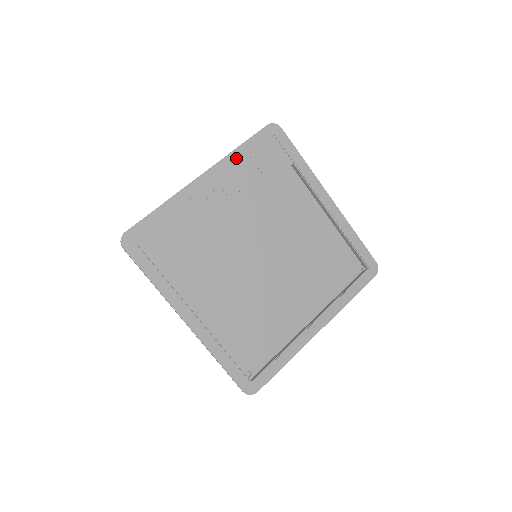
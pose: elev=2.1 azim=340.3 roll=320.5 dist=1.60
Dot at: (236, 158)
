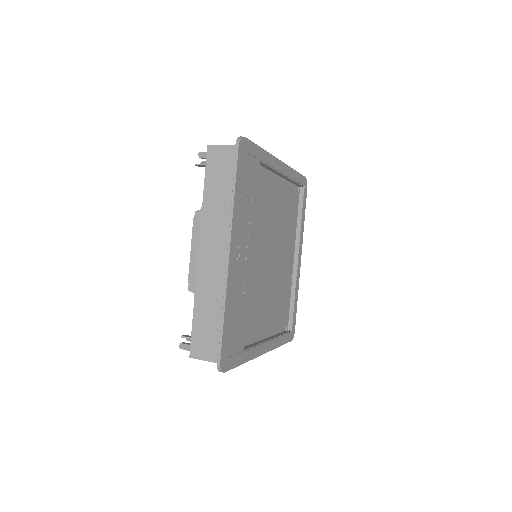
Dot at: (237, 207)
